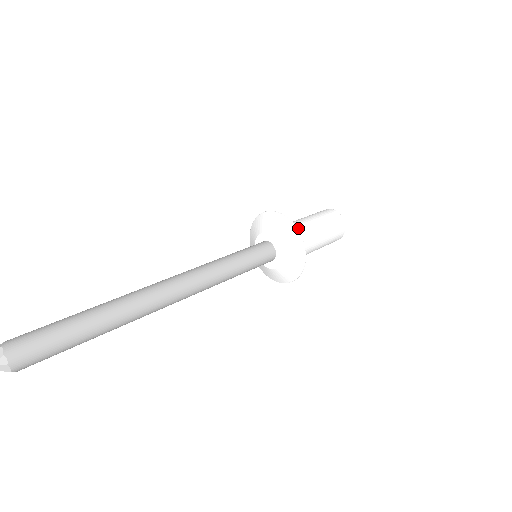
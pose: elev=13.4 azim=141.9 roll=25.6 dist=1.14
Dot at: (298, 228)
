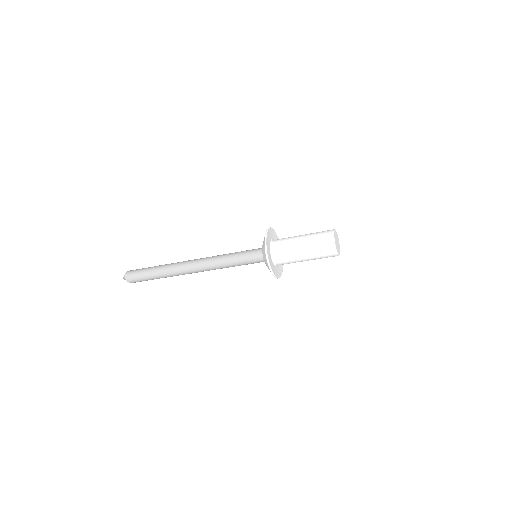
Dot at: (285, 240)
